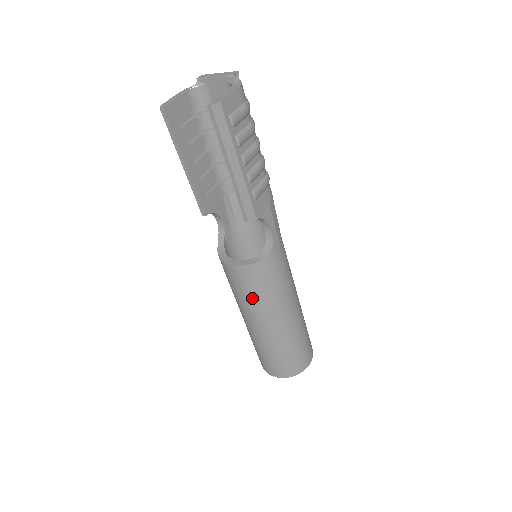
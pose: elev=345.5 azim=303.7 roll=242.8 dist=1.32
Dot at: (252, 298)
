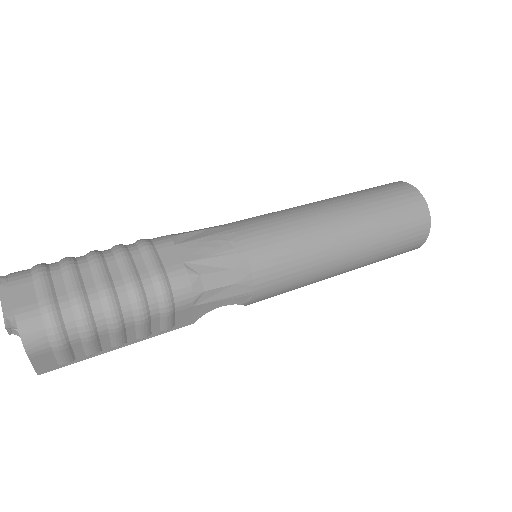
Dot at: occluded
